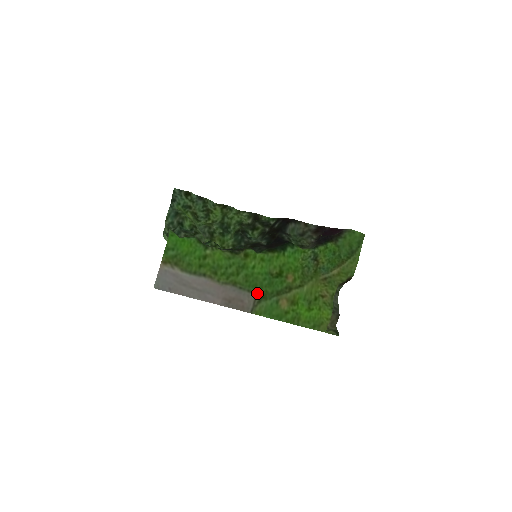
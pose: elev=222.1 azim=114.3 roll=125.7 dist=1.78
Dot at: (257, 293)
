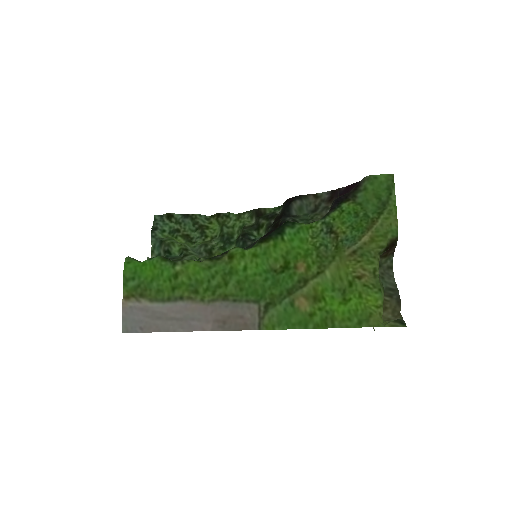
Dot at: (260, 301)
